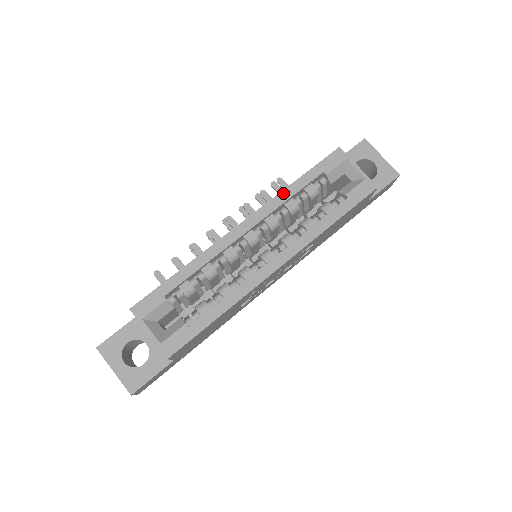
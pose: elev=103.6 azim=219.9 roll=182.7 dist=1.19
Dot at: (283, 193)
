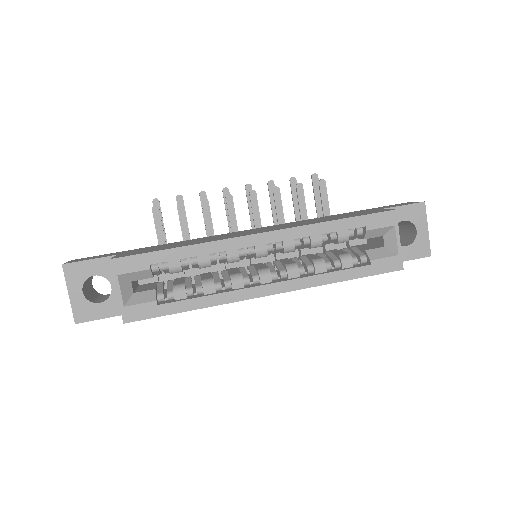
Dot at: (316, 226)
